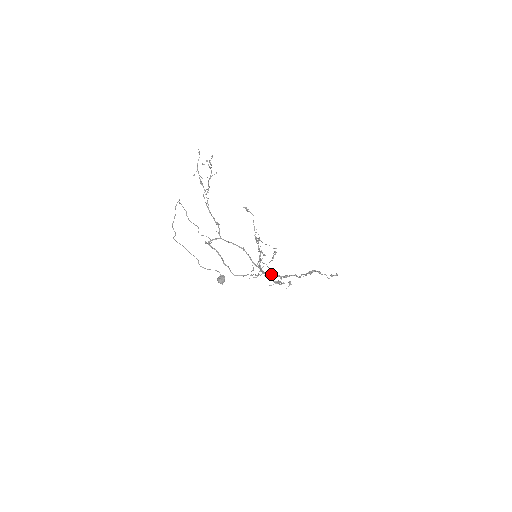
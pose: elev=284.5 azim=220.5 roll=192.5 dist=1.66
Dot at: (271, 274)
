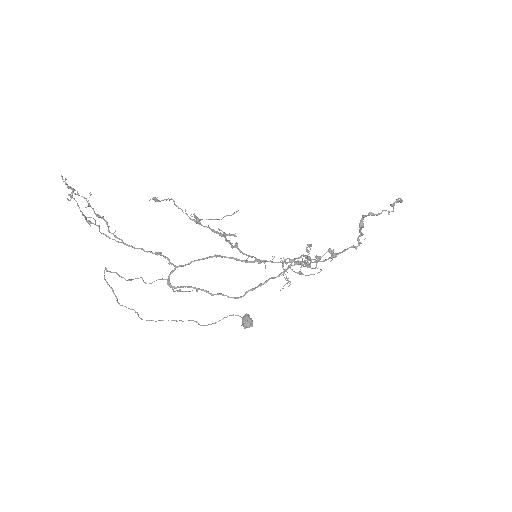
Dot at: occluded
